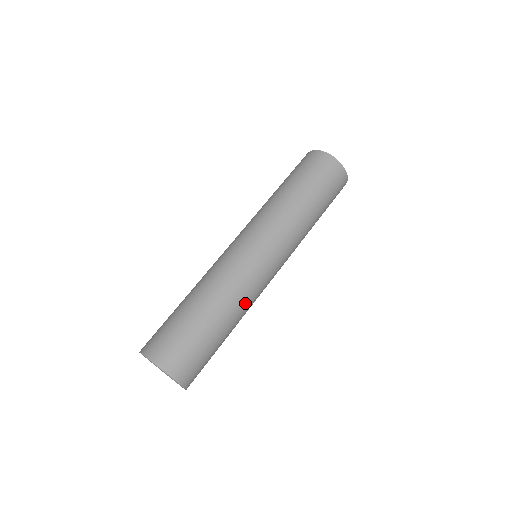
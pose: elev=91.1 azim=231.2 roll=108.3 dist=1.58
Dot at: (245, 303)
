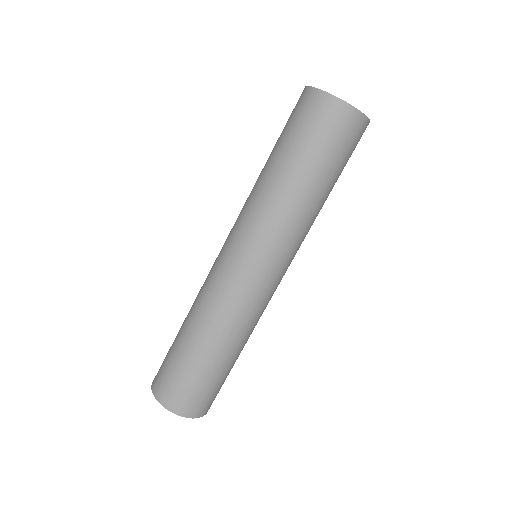
Dot at: (239, 324)
